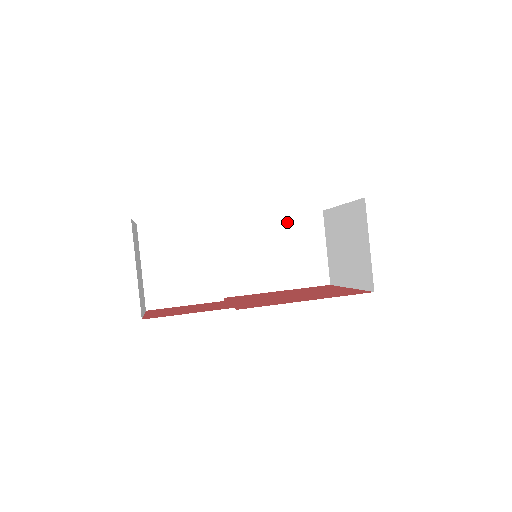
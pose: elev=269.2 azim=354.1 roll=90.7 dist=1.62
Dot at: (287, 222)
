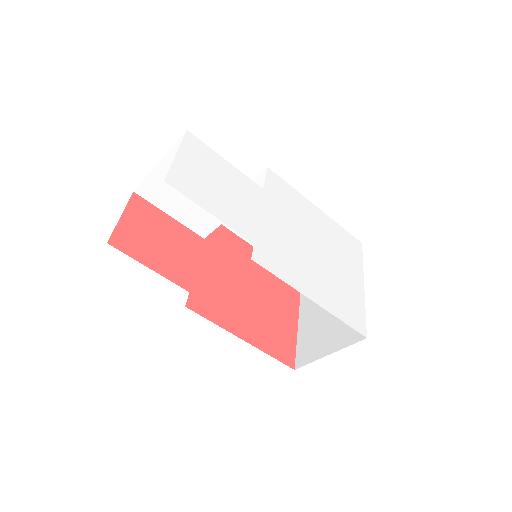
Dot at: occluded
